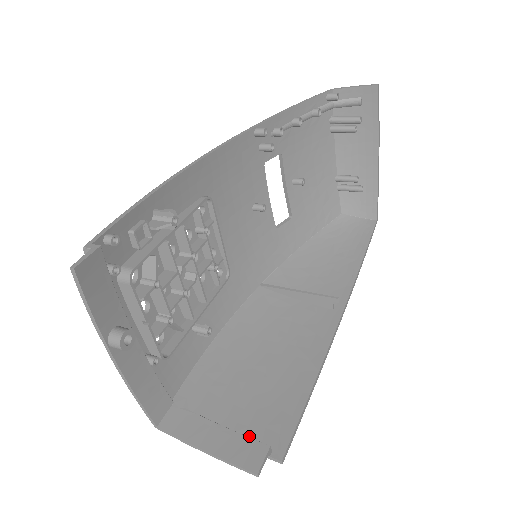
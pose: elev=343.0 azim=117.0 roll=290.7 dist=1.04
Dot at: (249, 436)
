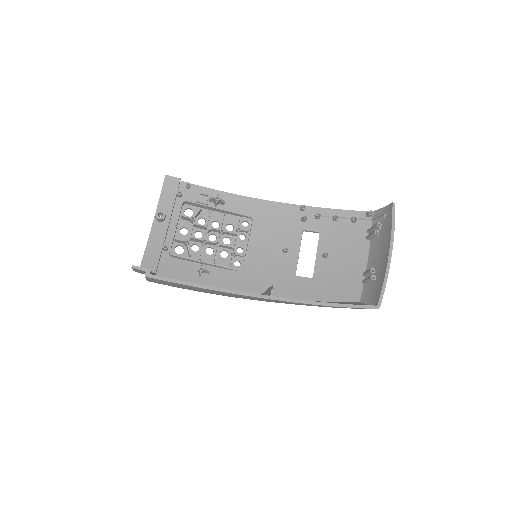
Dot at: occluded
